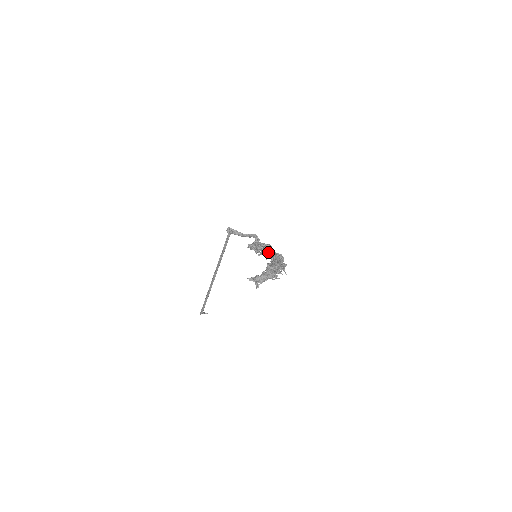
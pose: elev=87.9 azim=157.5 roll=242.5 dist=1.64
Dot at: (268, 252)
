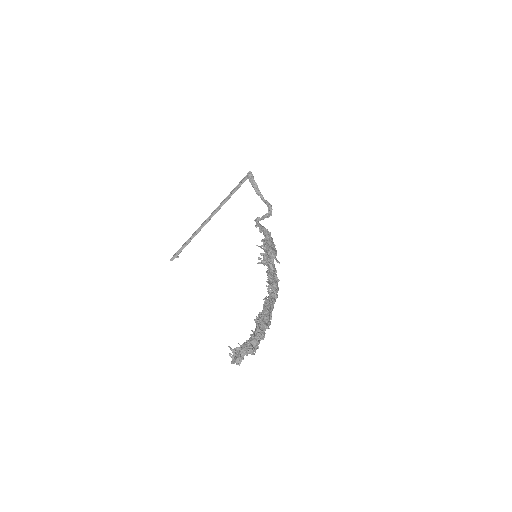
Dot at: (269, 267)
